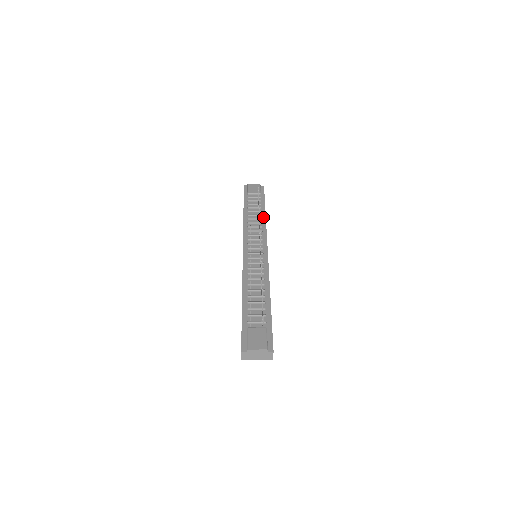
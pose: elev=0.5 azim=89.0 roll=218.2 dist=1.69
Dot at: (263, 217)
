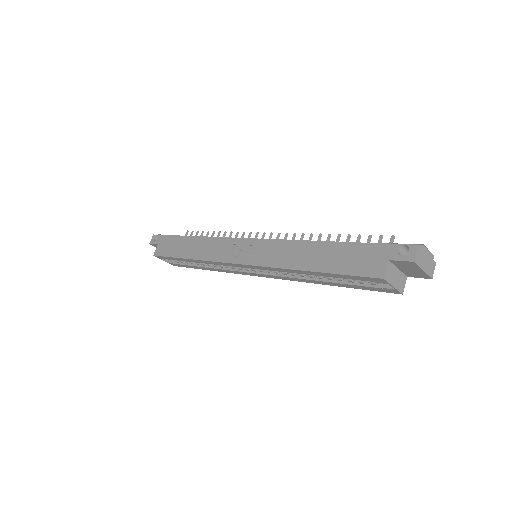
Dot at: occluded
